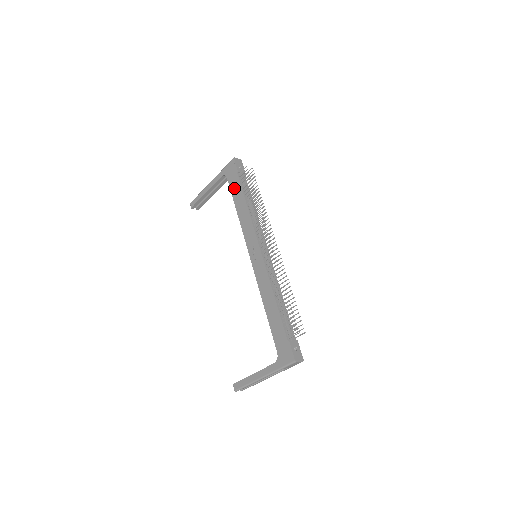
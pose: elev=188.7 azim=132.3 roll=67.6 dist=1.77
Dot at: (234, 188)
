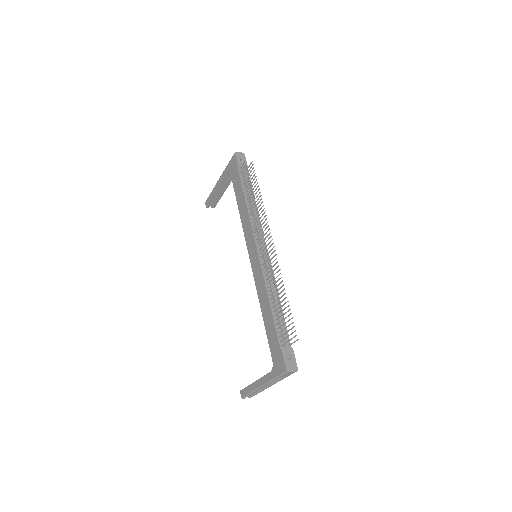
Dot at: (236, 184)
